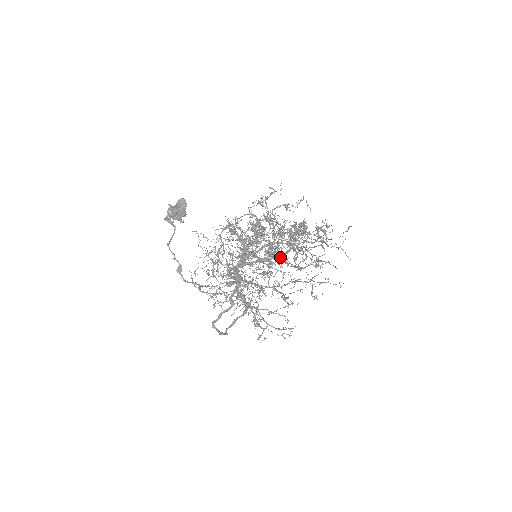
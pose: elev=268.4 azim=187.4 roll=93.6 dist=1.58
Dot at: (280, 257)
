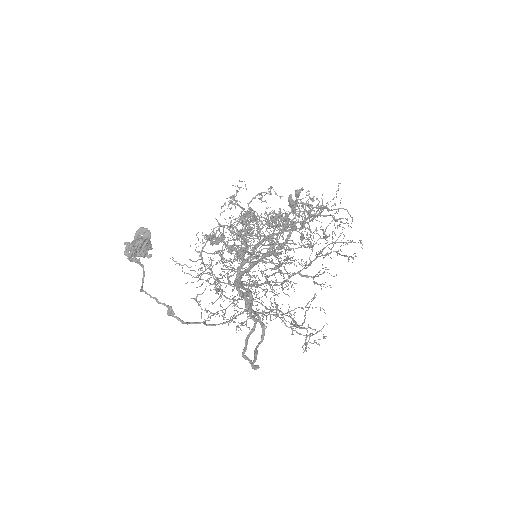
Dot at: (283, 246)
